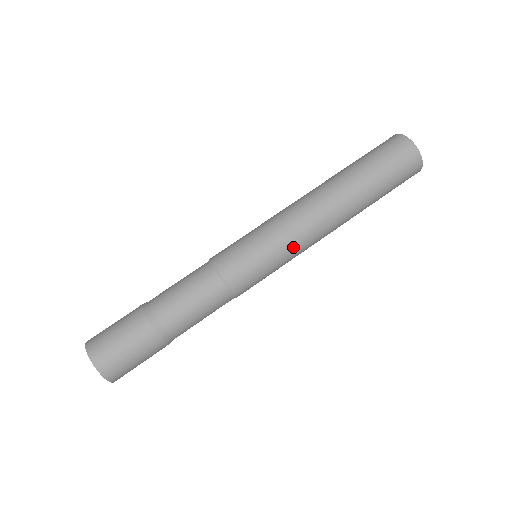
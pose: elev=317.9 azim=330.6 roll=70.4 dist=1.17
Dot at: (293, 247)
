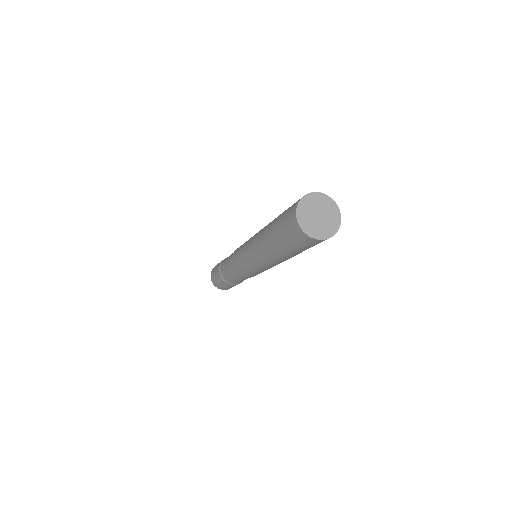
Dot at: (256, 267)
